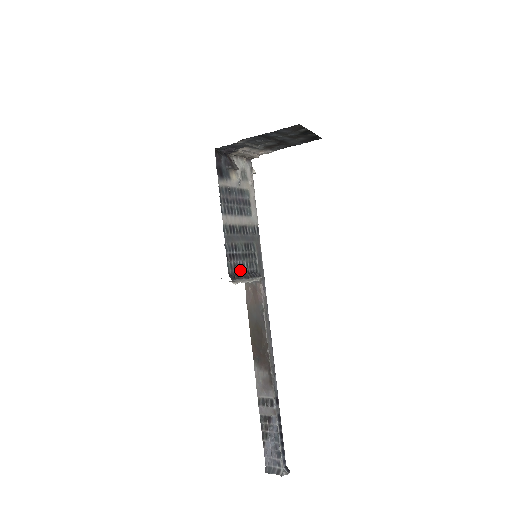
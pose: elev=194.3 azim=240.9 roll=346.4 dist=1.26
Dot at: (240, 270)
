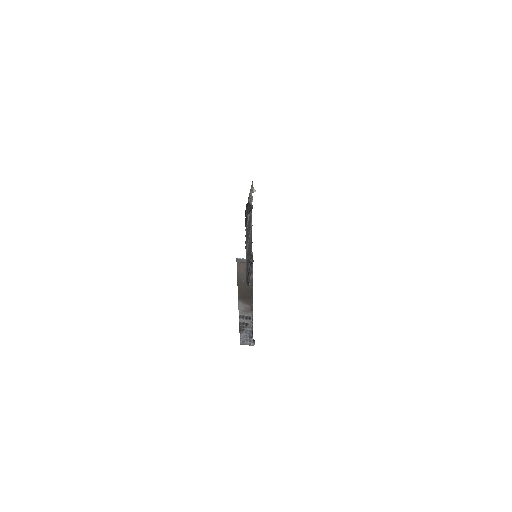
Dot at: (248, 272)
